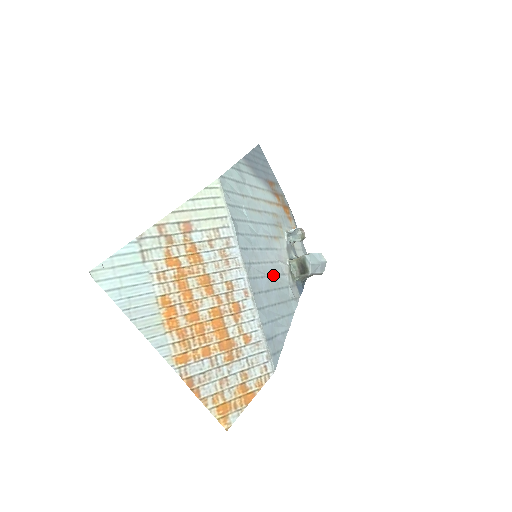
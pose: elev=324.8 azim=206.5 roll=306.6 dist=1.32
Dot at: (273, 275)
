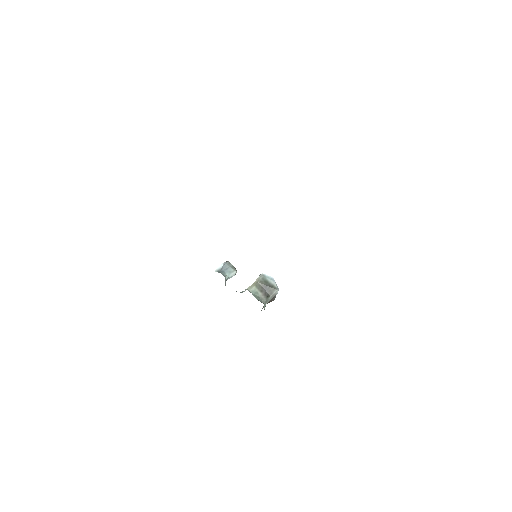
Dot at: occluded
